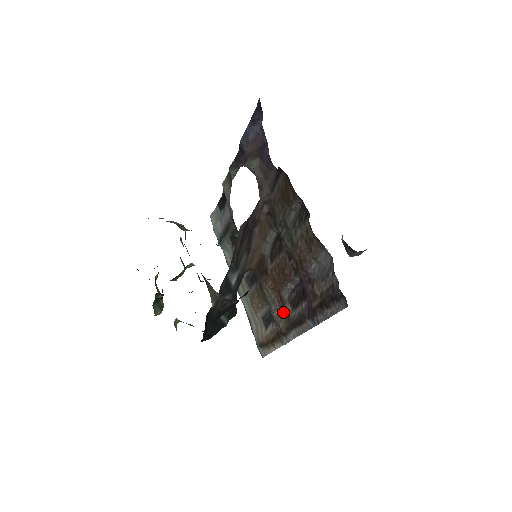
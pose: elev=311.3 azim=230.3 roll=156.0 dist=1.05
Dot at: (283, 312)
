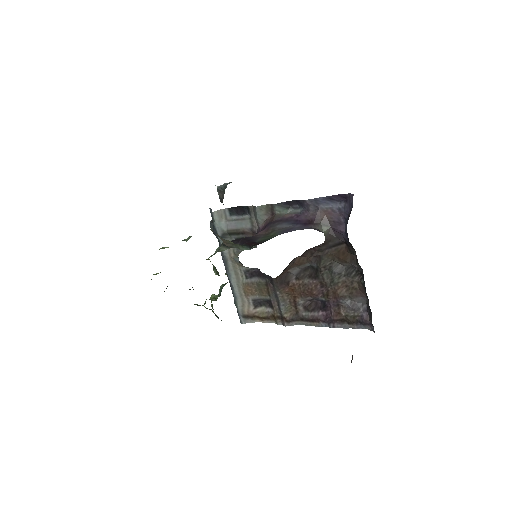
Dot at: (292, 309)
